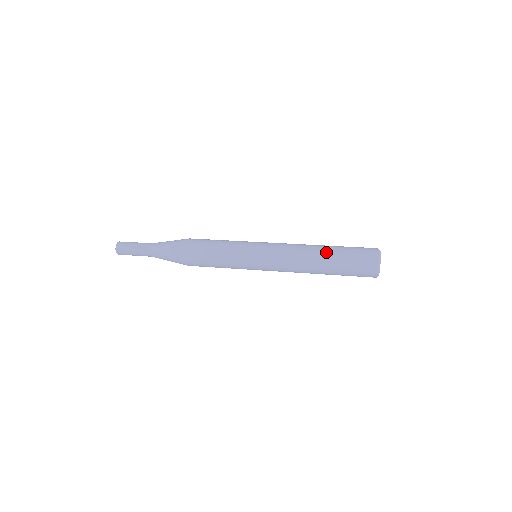
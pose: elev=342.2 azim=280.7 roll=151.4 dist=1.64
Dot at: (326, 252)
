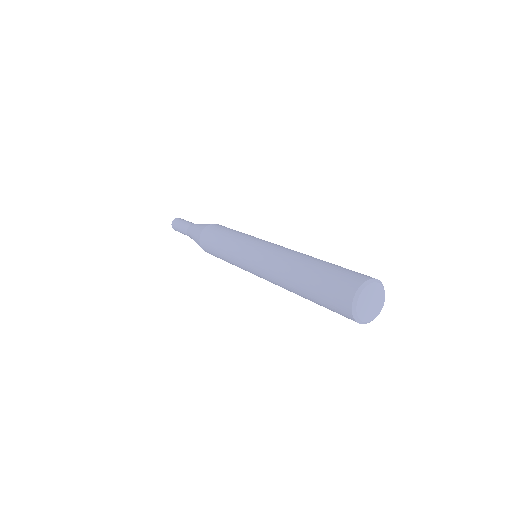
Dot at: (309, 261)
